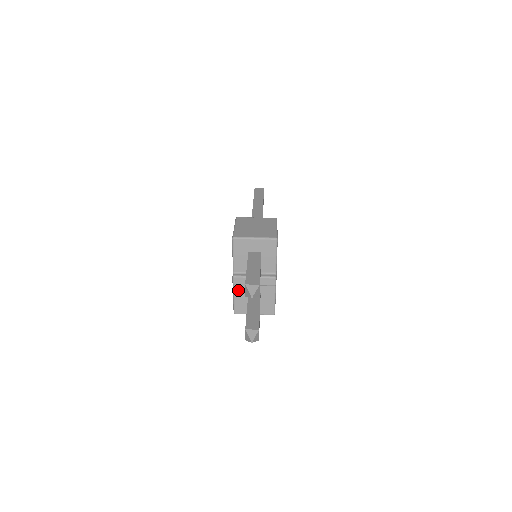
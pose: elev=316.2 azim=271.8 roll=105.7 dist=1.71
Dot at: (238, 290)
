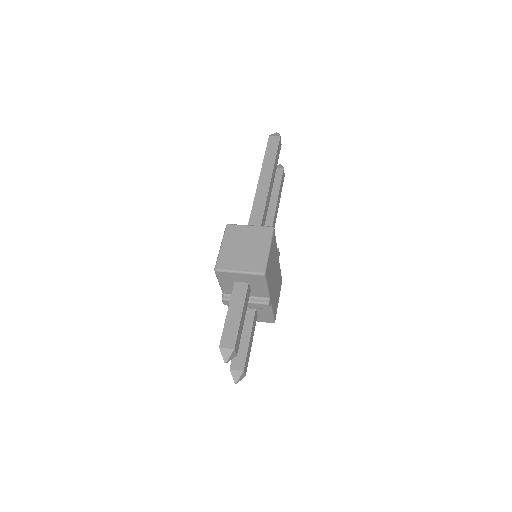
Dot at: occluded
